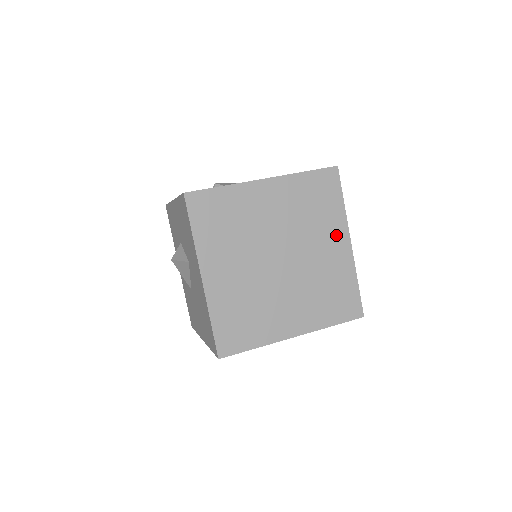
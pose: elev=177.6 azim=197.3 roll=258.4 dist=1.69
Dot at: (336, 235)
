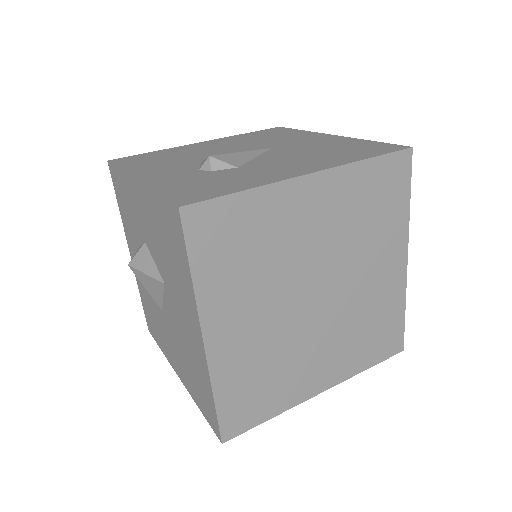
Dot at: (392, 251)
